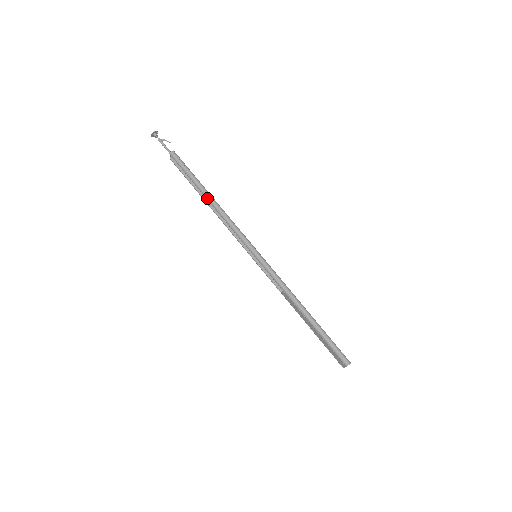
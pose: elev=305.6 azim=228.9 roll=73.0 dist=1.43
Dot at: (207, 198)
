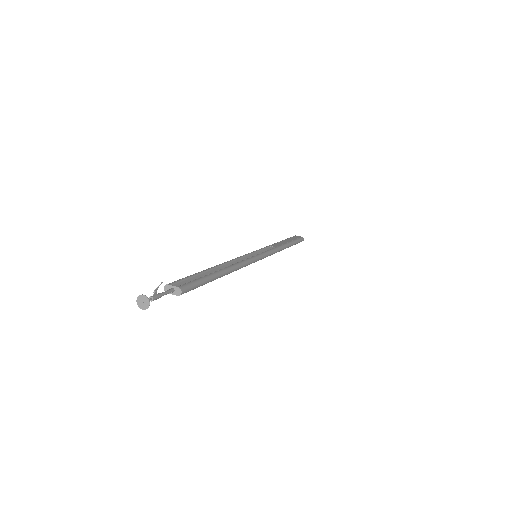
Dot at: occluded
